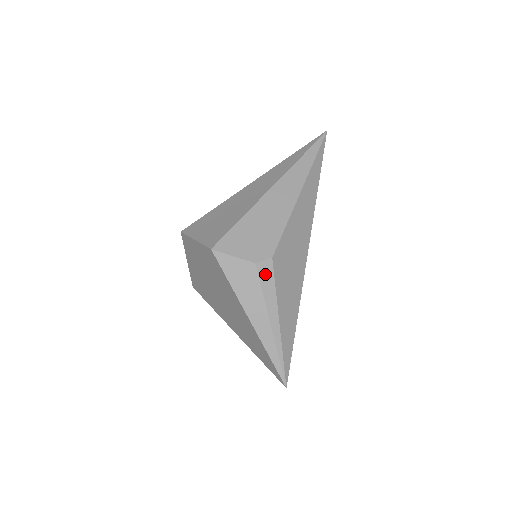
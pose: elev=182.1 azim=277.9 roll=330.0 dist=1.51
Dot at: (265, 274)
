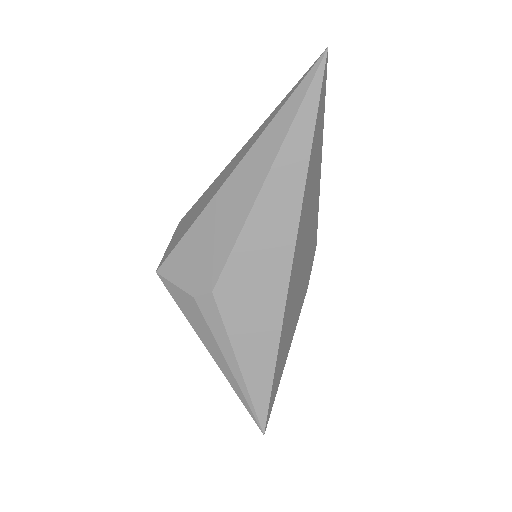
Dot at: (208, 310)
